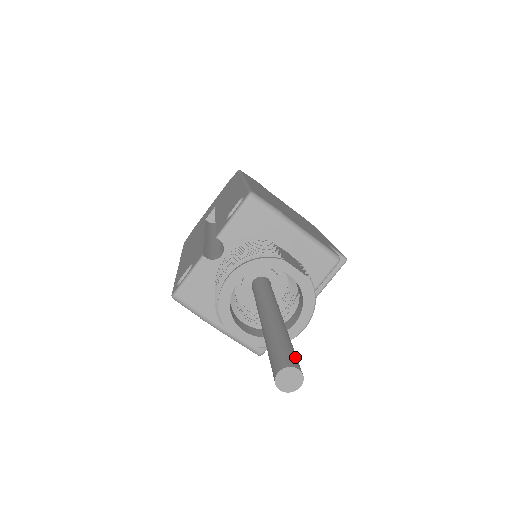
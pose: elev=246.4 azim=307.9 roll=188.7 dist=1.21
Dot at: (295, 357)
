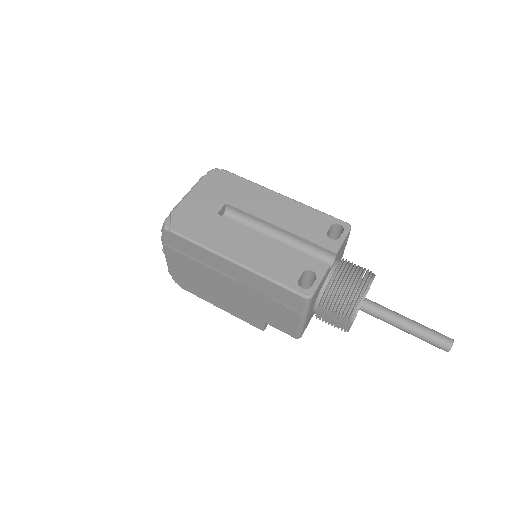
Dot at: occluded
